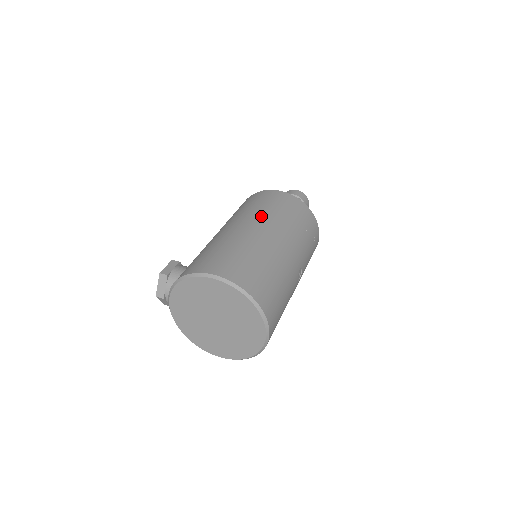
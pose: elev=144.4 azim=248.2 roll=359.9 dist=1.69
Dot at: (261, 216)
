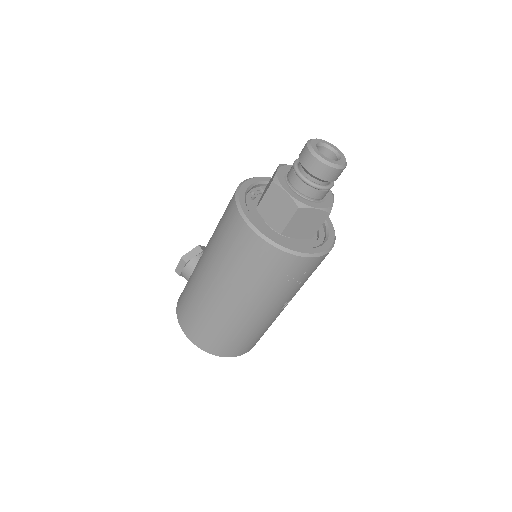
Dot at: (224, 276)
